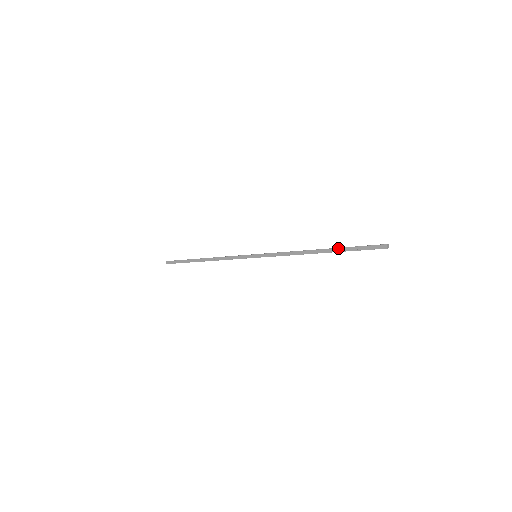
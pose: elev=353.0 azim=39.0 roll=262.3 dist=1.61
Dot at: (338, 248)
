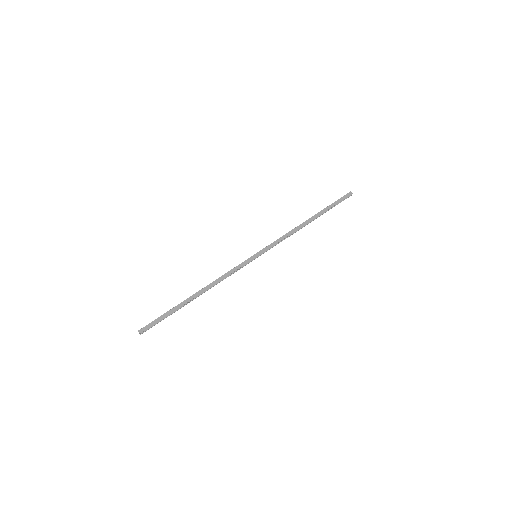
Dot at: (322, 210)
